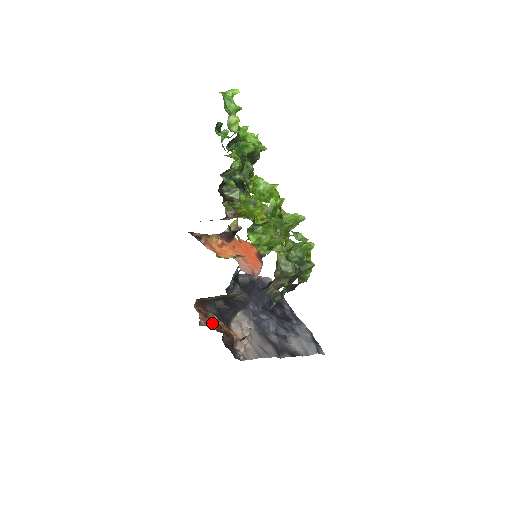
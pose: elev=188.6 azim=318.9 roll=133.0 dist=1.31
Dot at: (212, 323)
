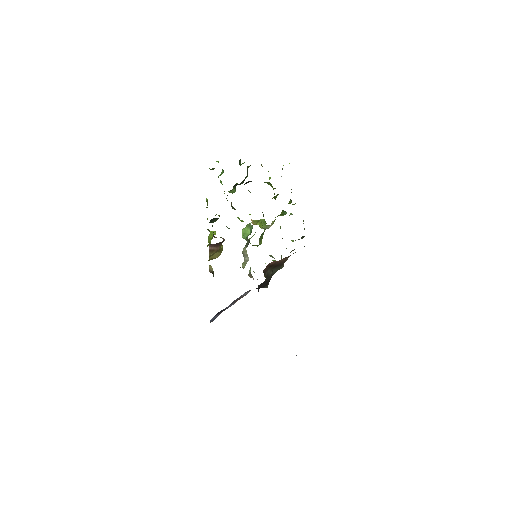
Dot at: occluded
